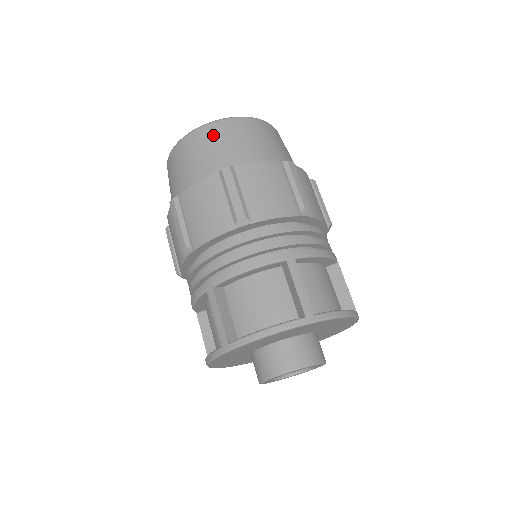
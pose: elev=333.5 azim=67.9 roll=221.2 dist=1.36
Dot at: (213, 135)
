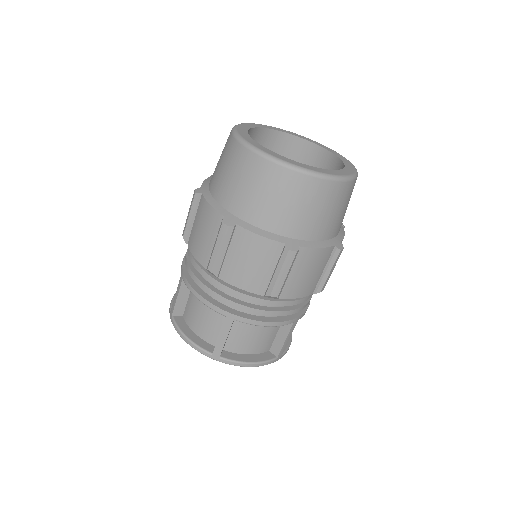
Dot at: (251, 170)
